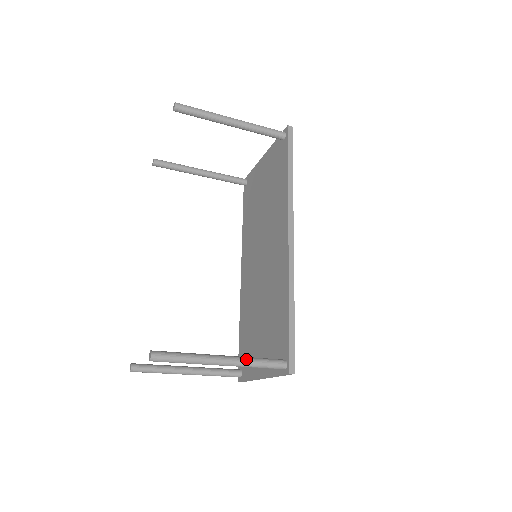
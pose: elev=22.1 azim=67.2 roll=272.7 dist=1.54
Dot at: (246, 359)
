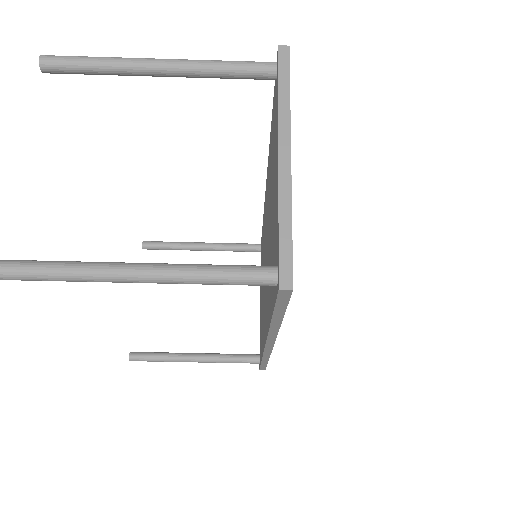
Dot at: occluded
